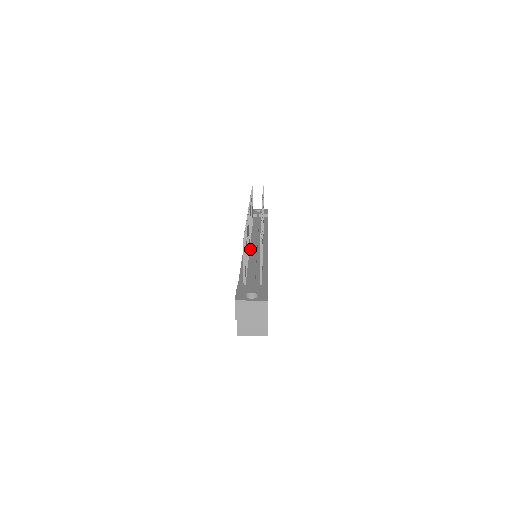
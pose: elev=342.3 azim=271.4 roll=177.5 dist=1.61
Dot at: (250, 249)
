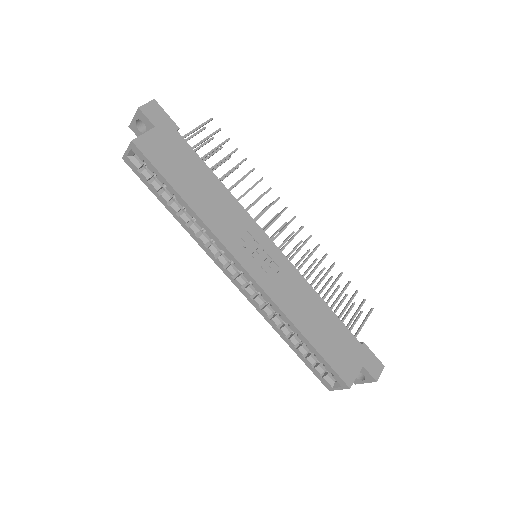
Dot at: occluded
